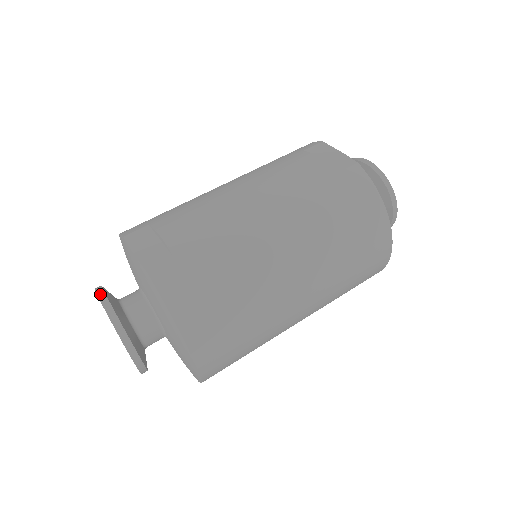
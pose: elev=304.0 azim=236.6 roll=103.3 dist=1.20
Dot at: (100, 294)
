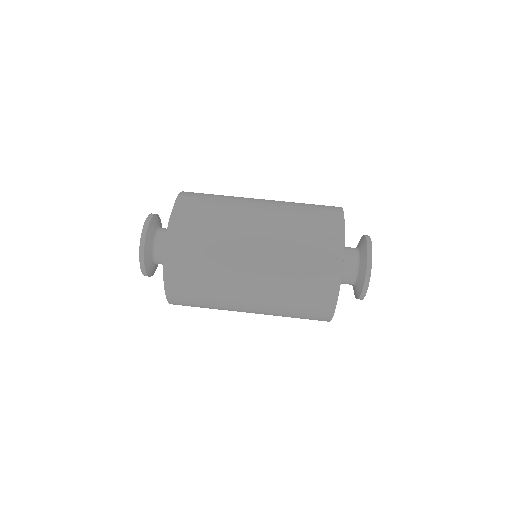
Dot at: (148, 219)
